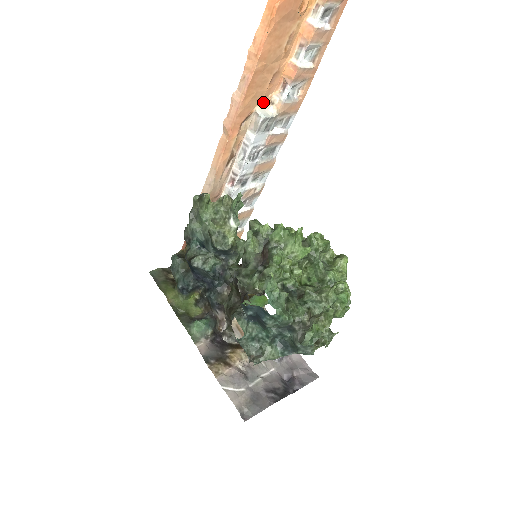
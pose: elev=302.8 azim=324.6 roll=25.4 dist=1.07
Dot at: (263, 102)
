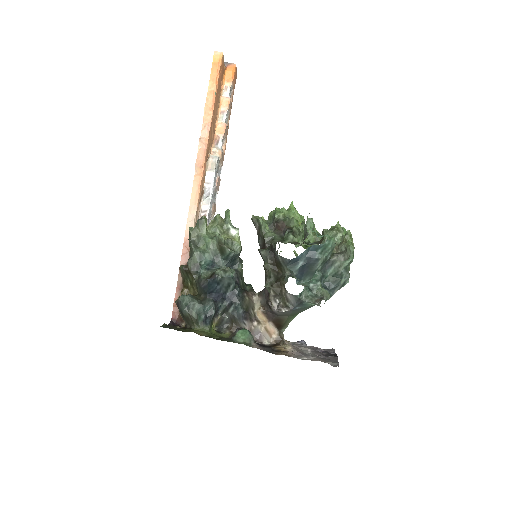
Dot at: (210, 151)
